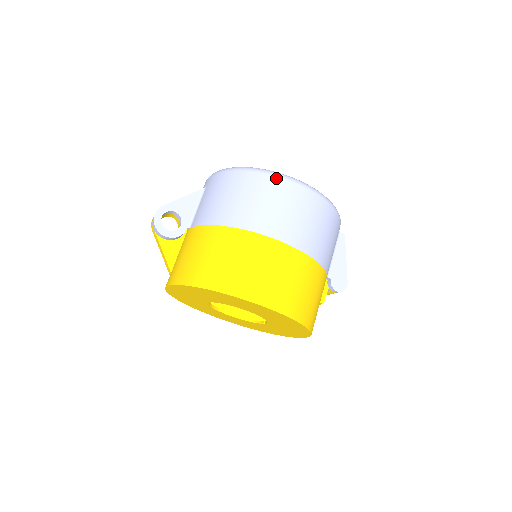
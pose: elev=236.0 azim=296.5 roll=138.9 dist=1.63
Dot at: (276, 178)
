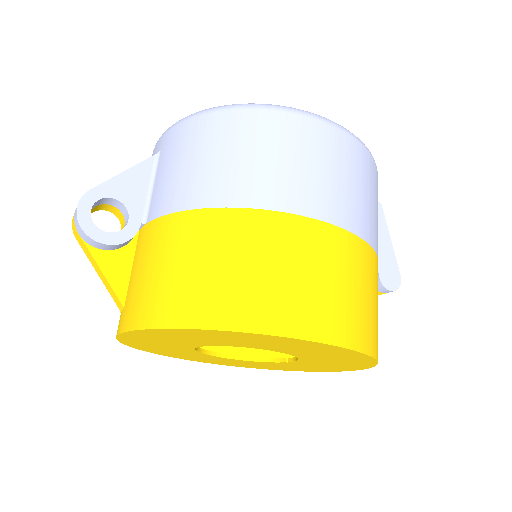
Dot at: (290, 115)
